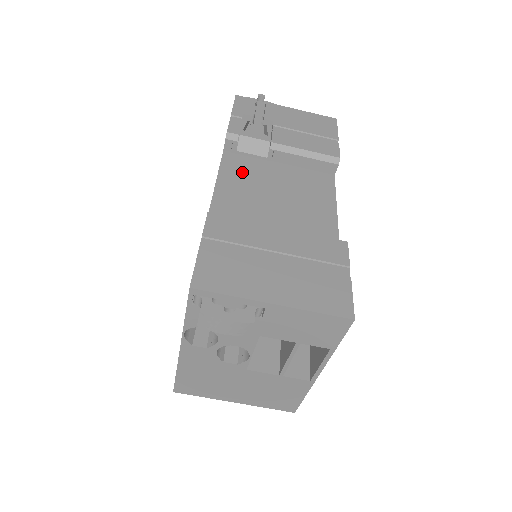
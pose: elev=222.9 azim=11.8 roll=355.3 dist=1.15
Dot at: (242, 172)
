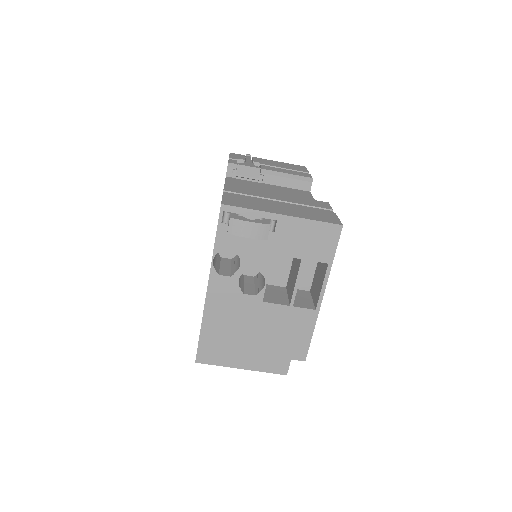
Dot at: (242, 184)
